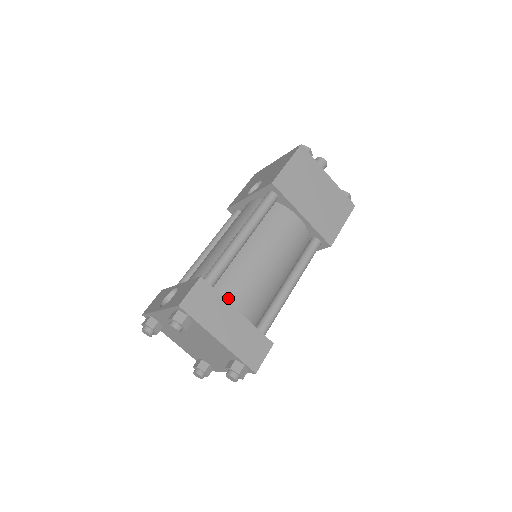
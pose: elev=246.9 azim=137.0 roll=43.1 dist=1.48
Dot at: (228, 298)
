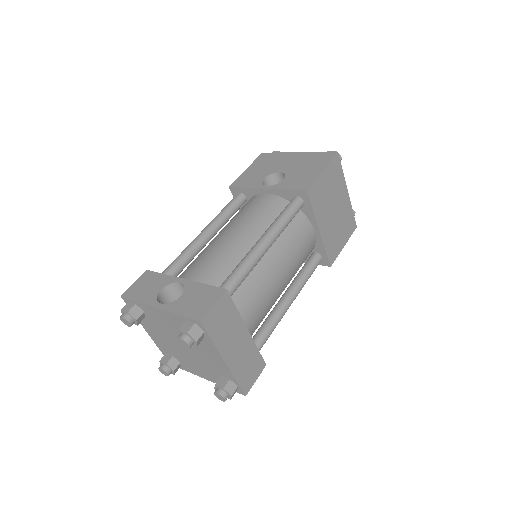
Dot at: (239, 312)
